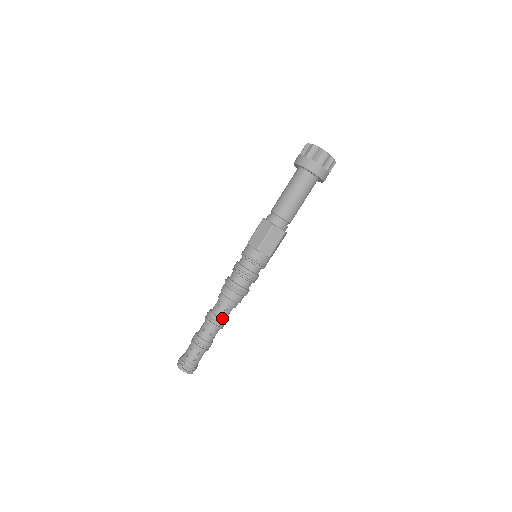
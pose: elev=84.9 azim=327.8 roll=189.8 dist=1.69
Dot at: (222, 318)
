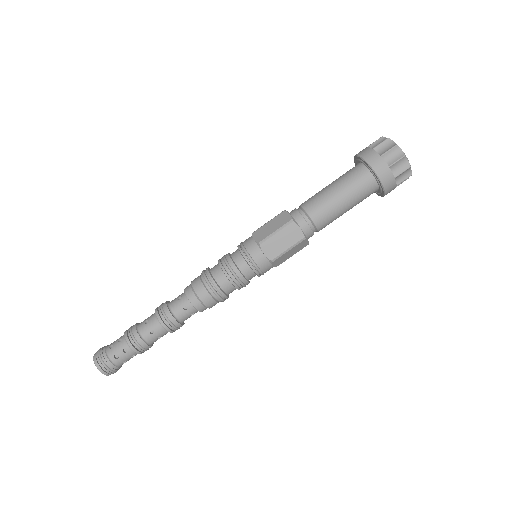
Dot at: (176, 317)
